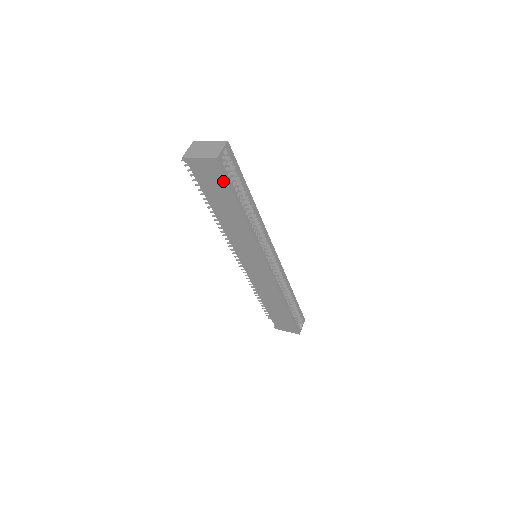
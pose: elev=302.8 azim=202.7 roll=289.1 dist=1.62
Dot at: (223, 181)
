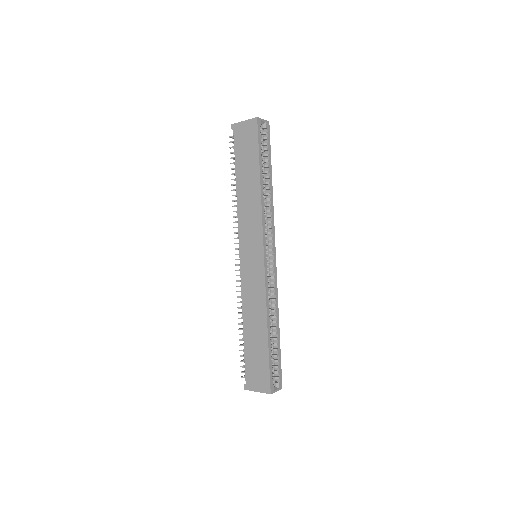
Dot at: (255, 142)
